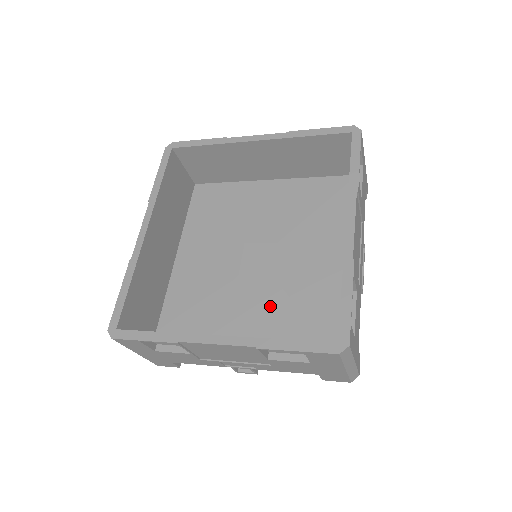
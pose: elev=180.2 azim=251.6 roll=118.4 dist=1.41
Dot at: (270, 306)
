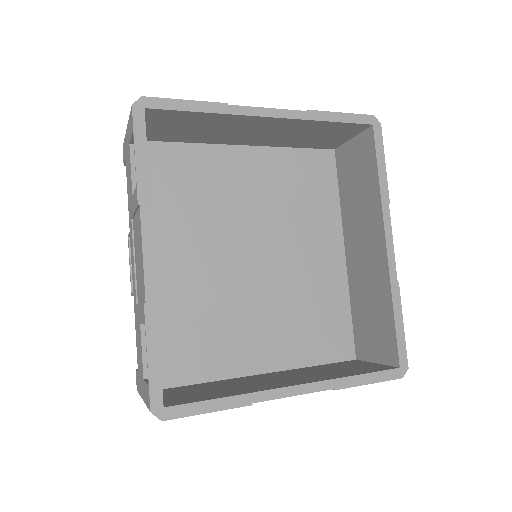
Dot at: (279, 312)
